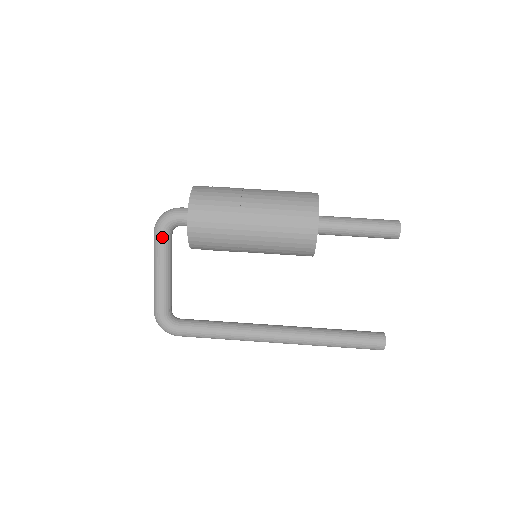
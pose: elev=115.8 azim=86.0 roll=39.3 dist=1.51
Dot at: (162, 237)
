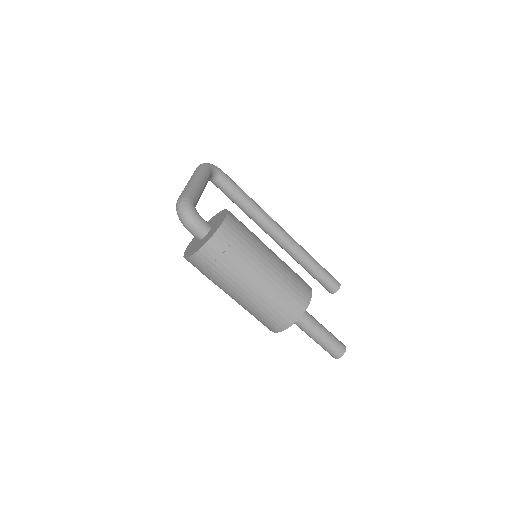
Dot at: occluded
